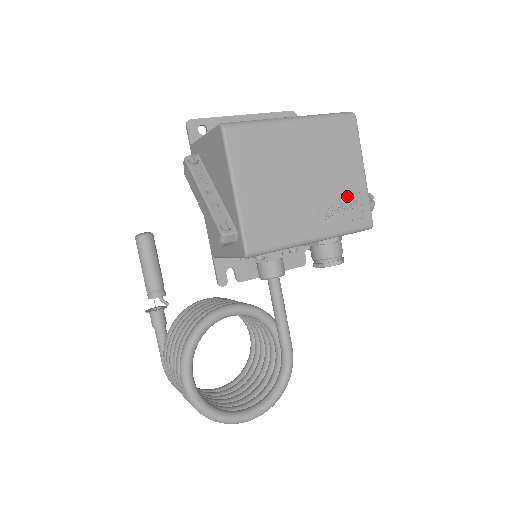
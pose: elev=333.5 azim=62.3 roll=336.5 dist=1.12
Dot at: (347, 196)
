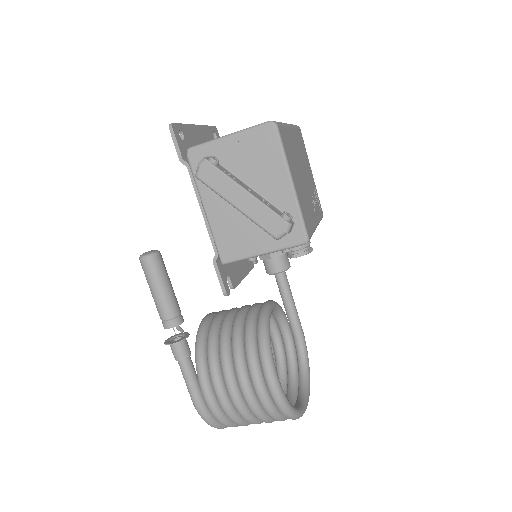
Dot at: (314, 192)
